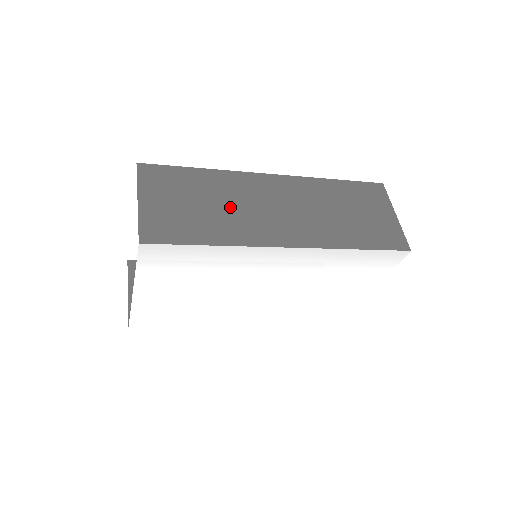
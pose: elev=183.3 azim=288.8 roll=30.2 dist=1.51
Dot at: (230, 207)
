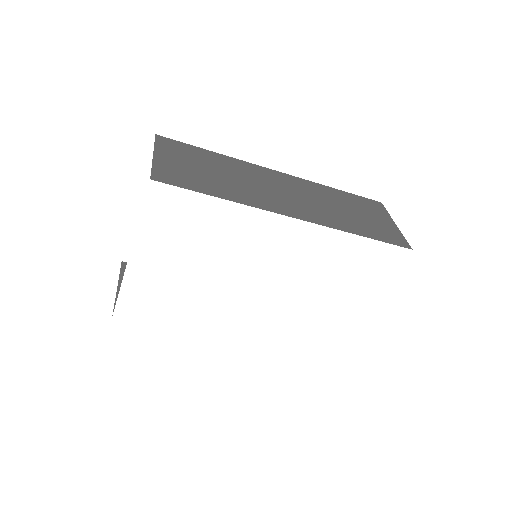
Dot at: (239, 180)
